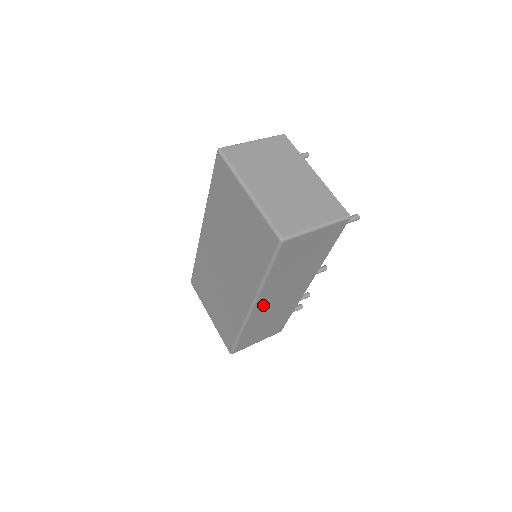
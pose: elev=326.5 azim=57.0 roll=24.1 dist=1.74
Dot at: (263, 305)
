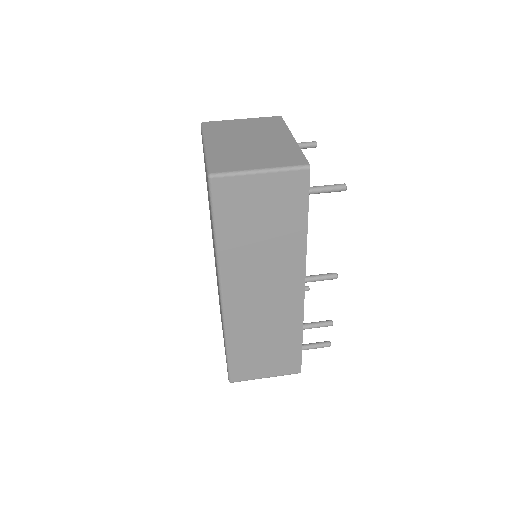
Dot at: (238, 297)
